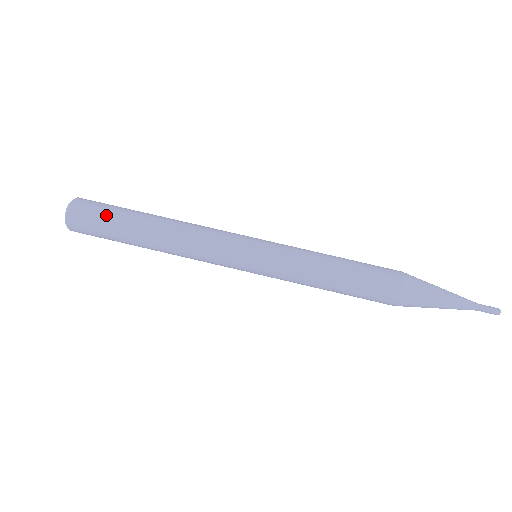
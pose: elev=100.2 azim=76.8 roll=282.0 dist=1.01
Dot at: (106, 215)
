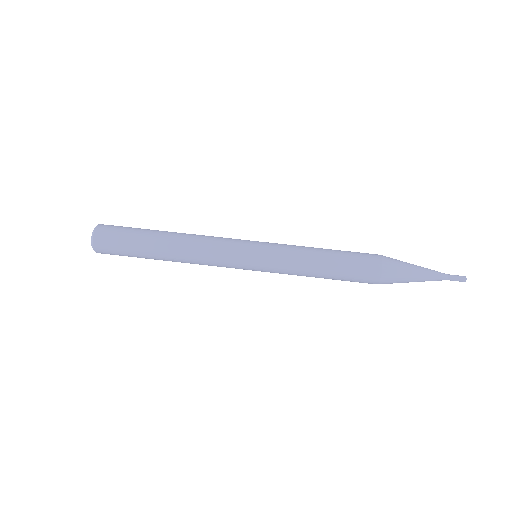
Dot at: (127, 233)
